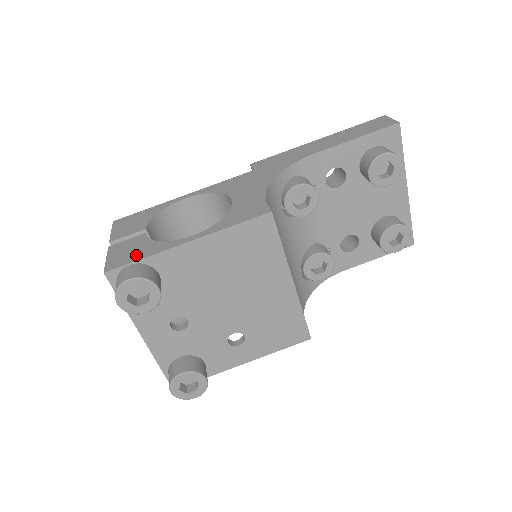
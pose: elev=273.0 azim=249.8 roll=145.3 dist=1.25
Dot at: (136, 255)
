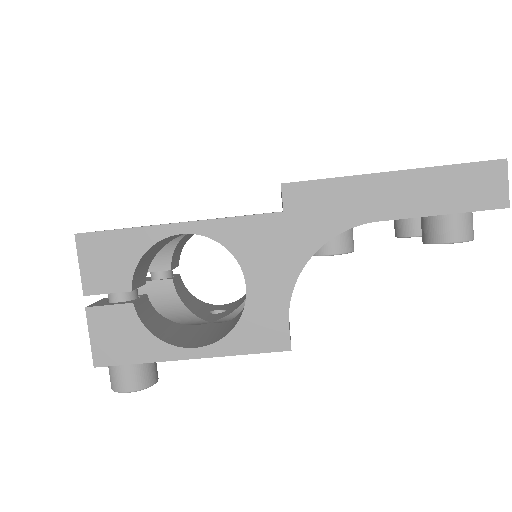
Dot at: (129, 352)
